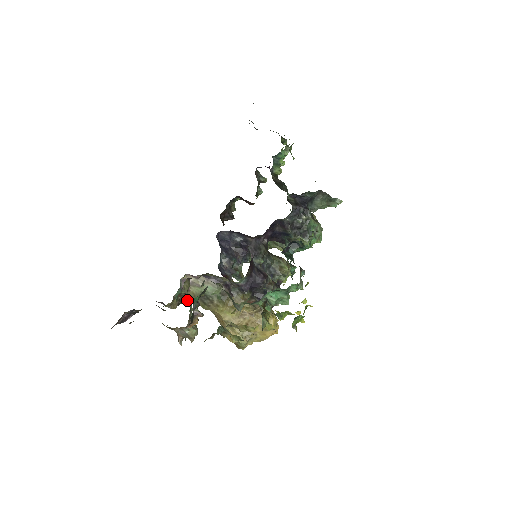
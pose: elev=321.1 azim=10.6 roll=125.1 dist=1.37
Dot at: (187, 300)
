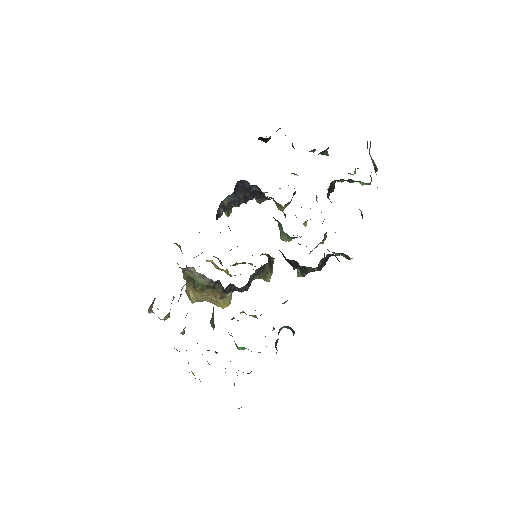
Dot at: occluded
